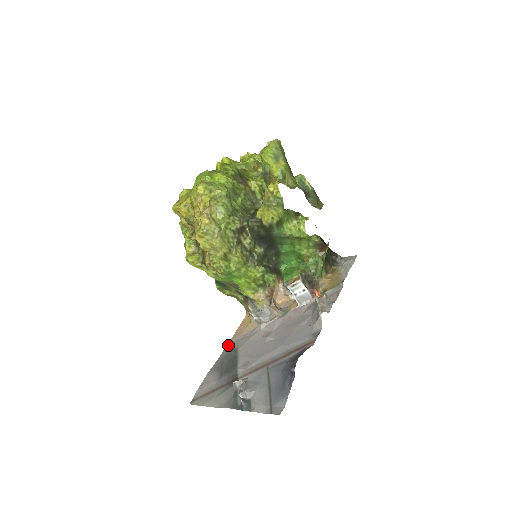
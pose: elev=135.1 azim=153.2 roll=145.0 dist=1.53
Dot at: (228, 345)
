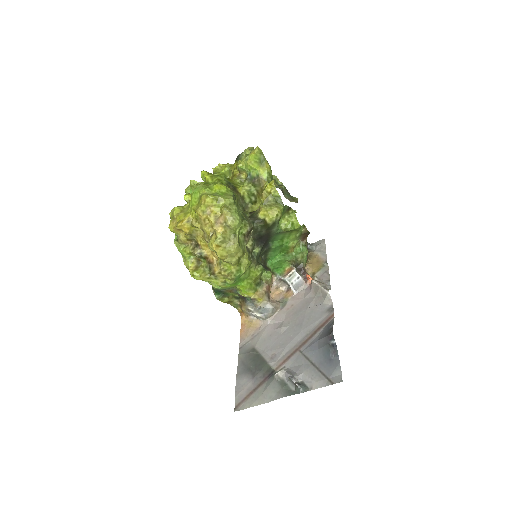
Dot at: (240, 349)
